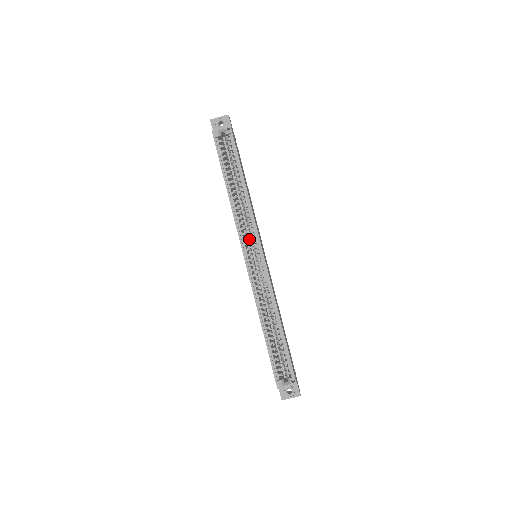
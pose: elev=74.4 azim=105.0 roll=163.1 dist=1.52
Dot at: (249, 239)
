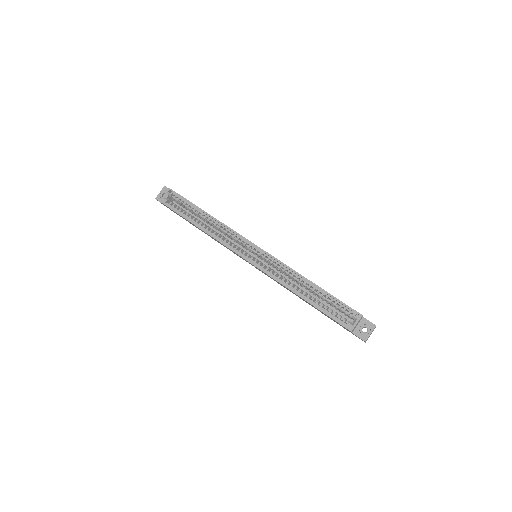
Dot at: occluded
